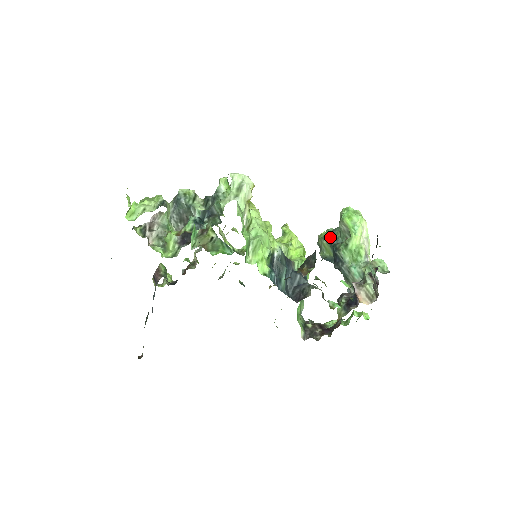
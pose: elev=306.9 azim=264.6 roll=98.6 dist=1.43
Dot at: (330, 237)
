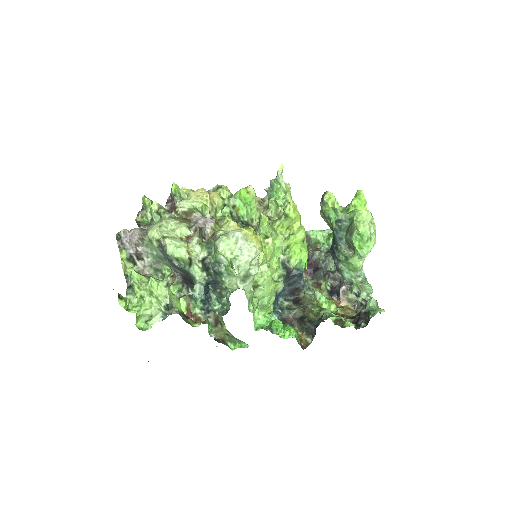
Dot at: (335, 229)
